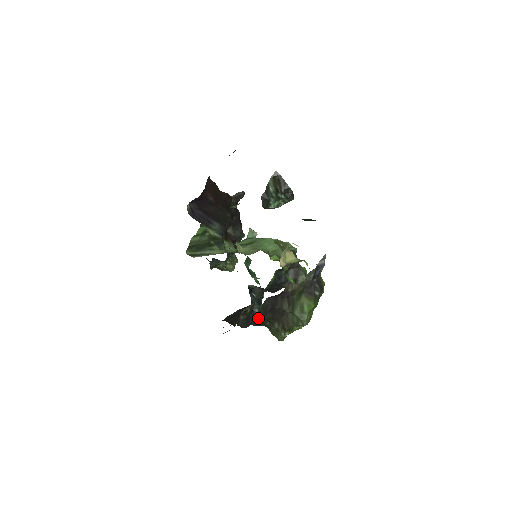
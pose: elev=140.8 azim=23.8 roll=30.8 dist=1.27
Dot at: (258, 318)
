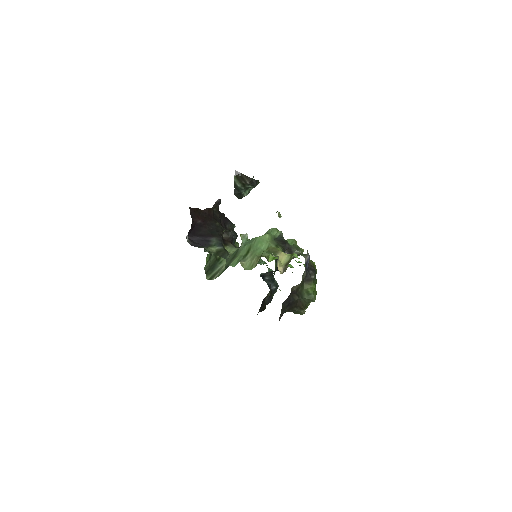
Dot at: (282, 315)
